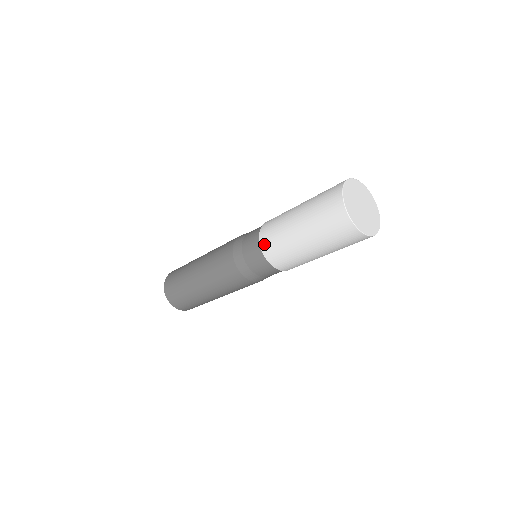
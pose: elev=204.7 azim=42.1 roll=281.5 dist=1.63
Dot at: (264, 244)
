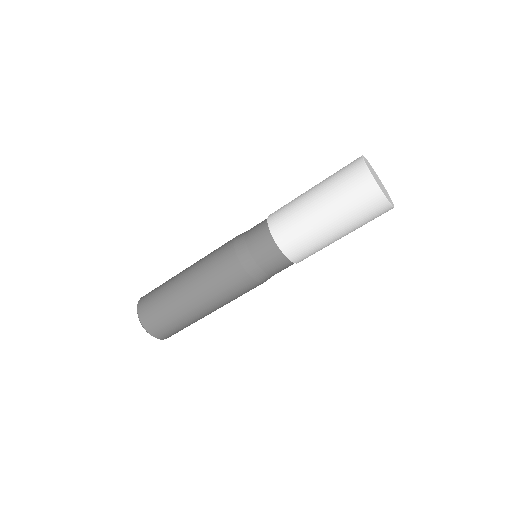
Dot at: (274, 225)
